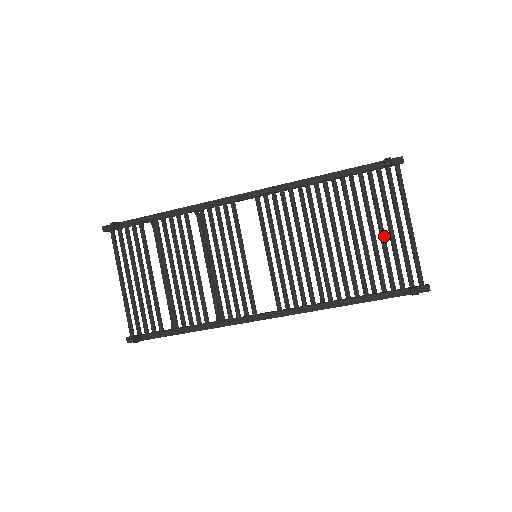
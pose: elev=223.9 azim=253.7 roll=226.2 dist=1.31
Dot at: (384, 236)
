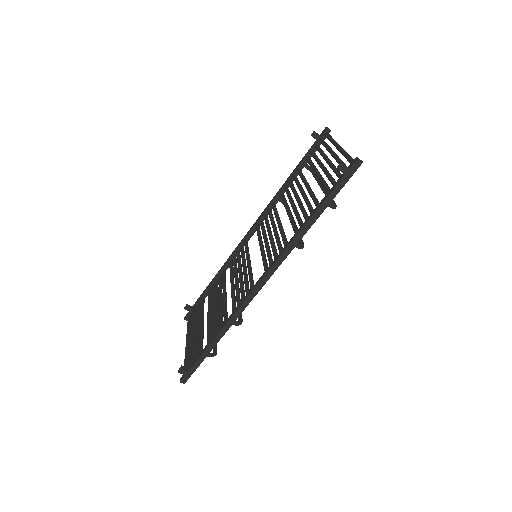
Dot at: (323, 167)
